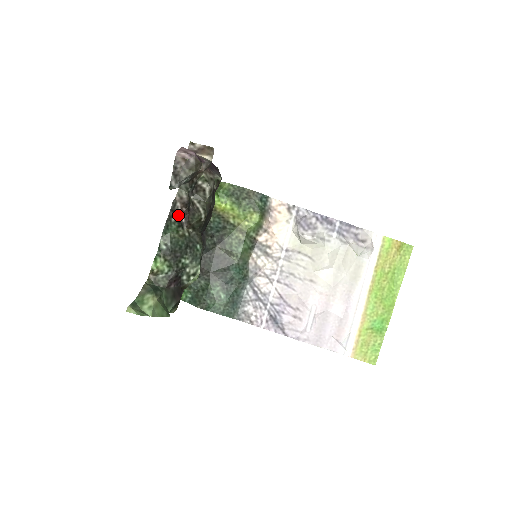
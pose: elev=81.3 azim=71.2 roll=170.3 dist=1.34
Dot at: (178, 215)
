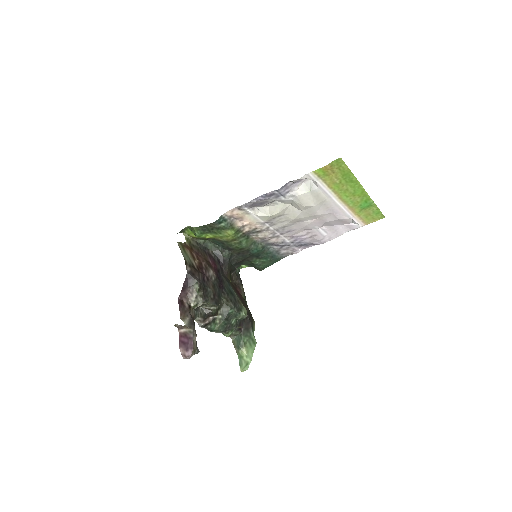
Dot at: (208, 323)
